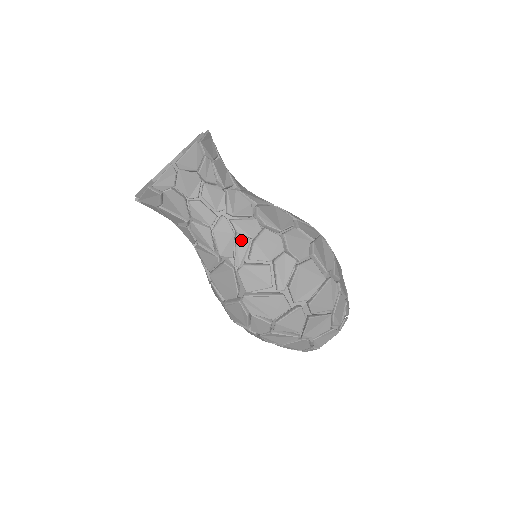
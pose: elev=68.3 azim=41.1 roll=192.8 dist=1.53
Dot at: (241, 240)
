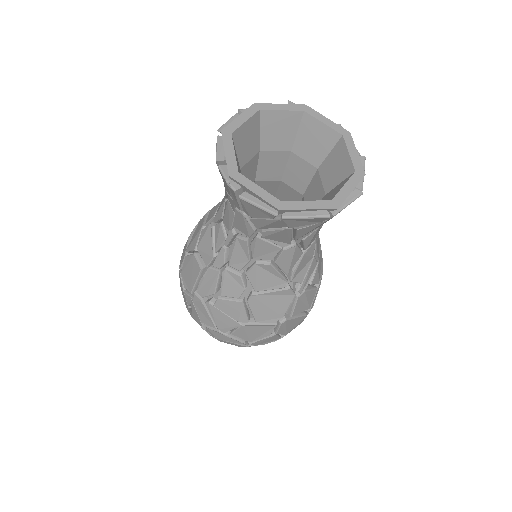
Dot at: (313, 264)
